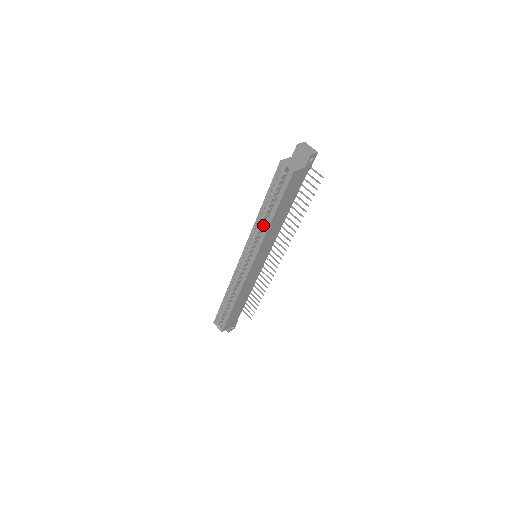
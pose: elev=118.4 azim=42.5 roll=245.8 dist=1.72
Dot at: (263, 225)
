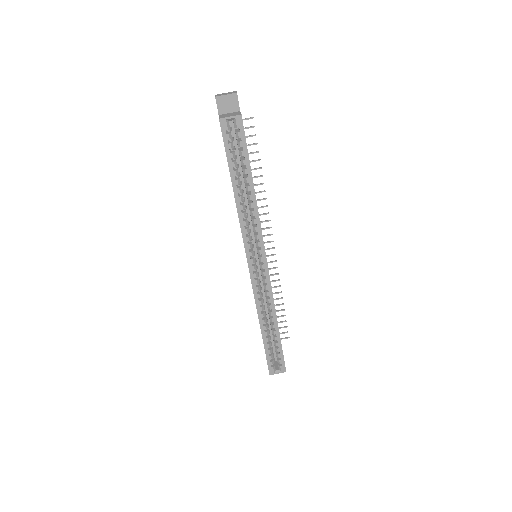
Dot at: (245, 209)
